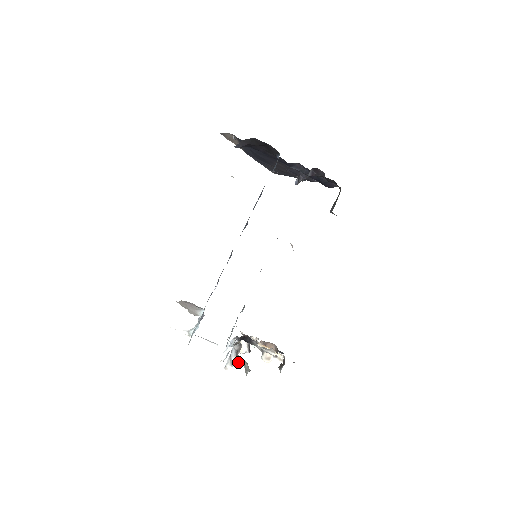
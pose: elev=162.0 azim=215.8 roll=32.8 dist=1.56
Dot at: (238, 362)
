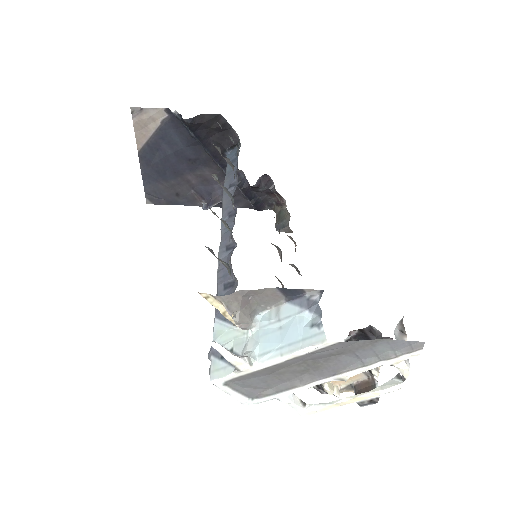
Dot at: occluded
